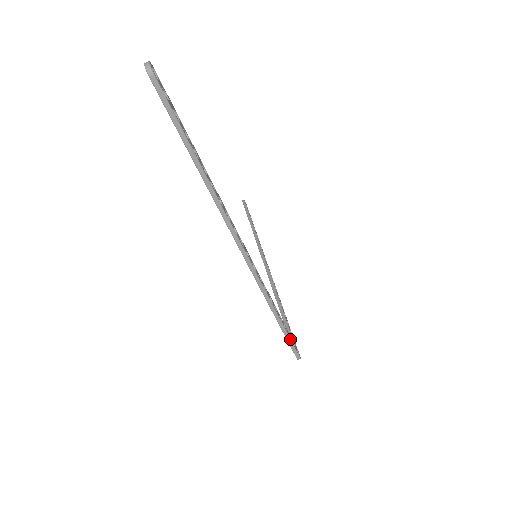
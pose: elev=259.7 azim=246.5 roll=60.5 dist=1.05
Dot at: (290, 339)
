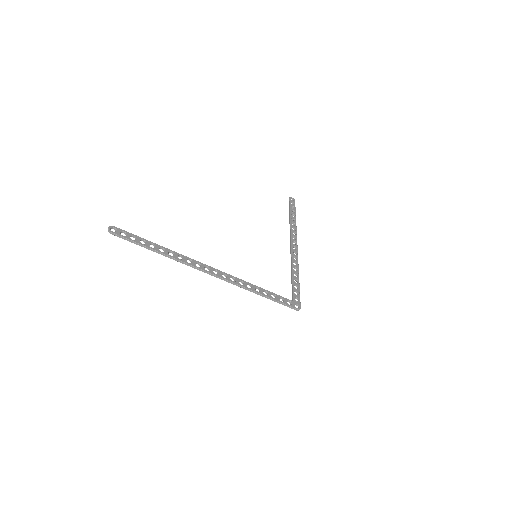
Dot at: (279, 302)
